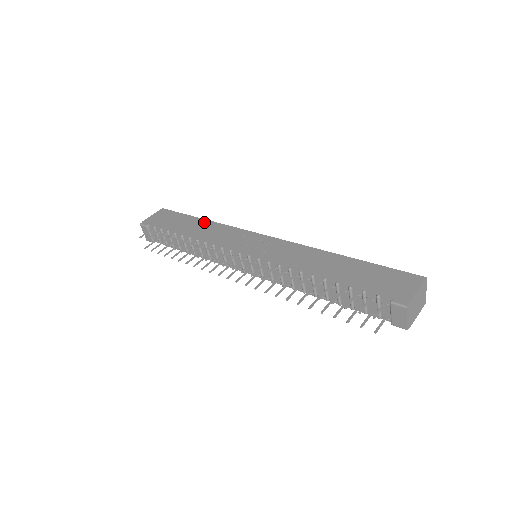
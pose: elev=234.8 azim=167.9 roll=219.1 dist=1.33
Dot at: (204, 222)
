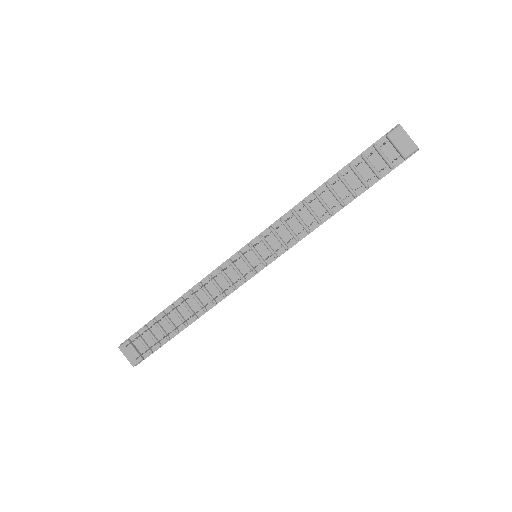
Dot at: occluded
